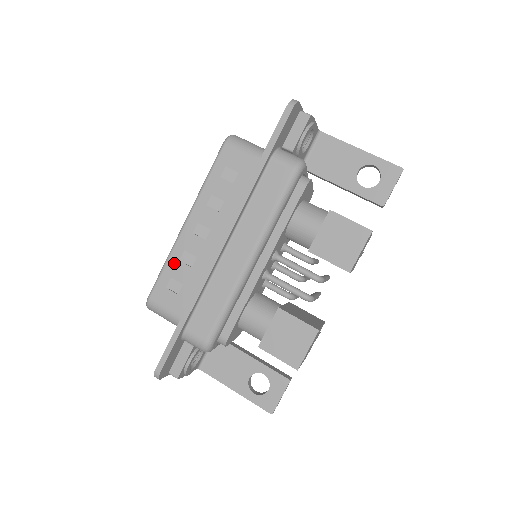
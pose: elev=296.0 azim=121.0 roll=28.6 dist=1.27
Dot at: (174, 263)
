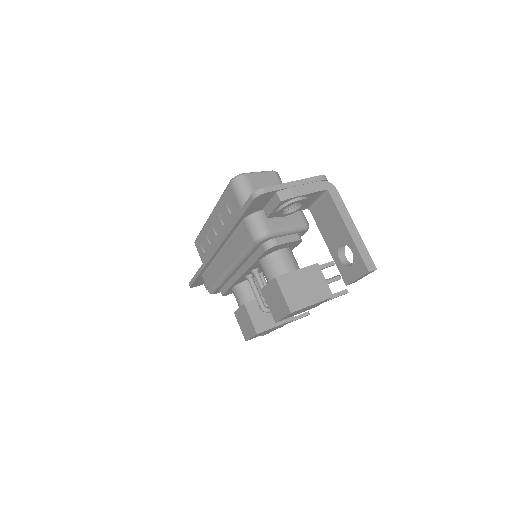
Dot at: (204, 234)
